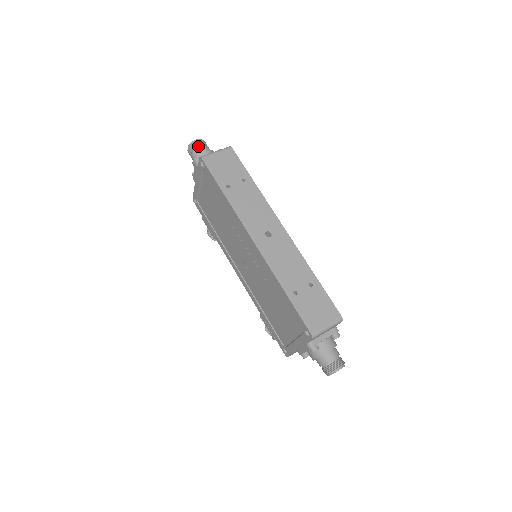
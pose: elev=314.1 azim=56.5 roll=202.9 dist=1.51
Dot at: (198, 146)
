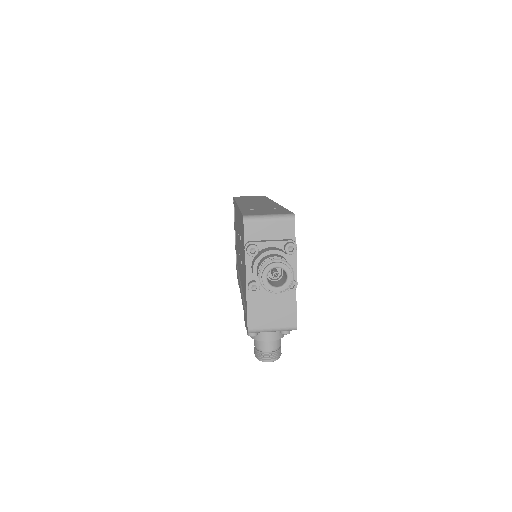
Dot at: occluded
